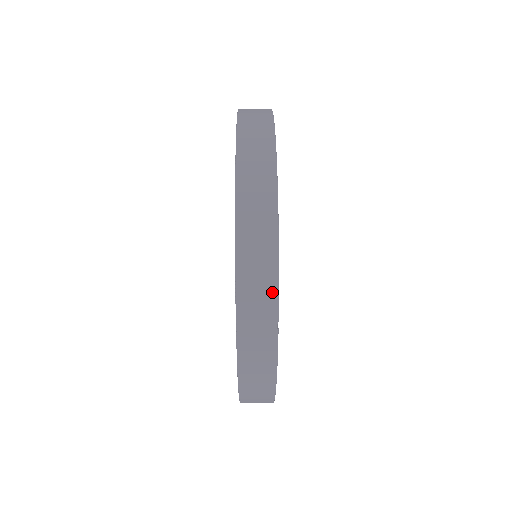
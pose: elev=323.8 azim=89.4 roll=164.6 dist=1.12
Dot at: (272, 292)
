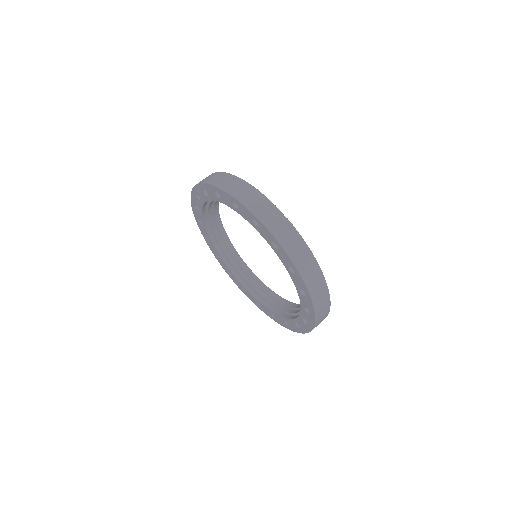
Dot at: (269, 204)
